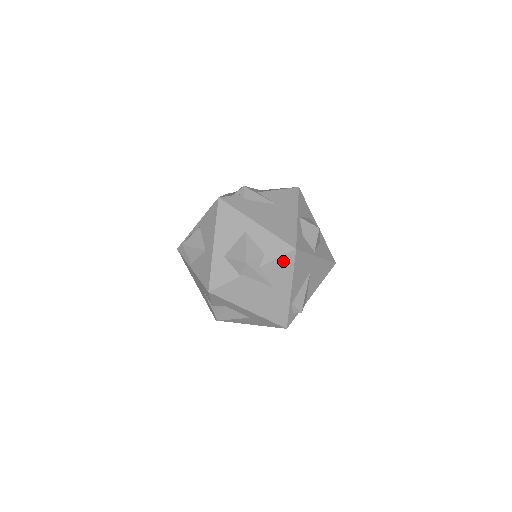
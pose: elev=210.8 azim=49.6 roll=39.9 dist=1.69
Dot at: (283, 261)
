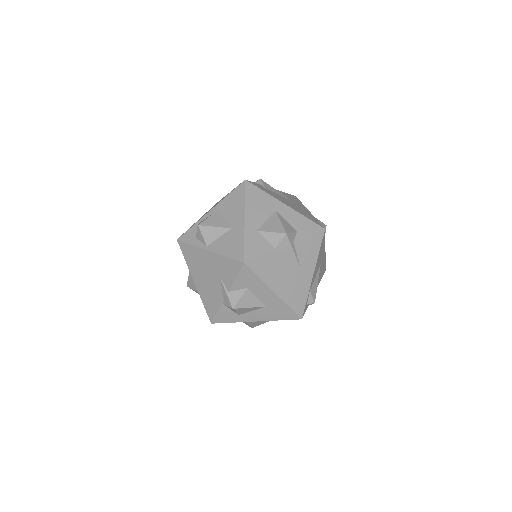
Dot at: (313, 240)
